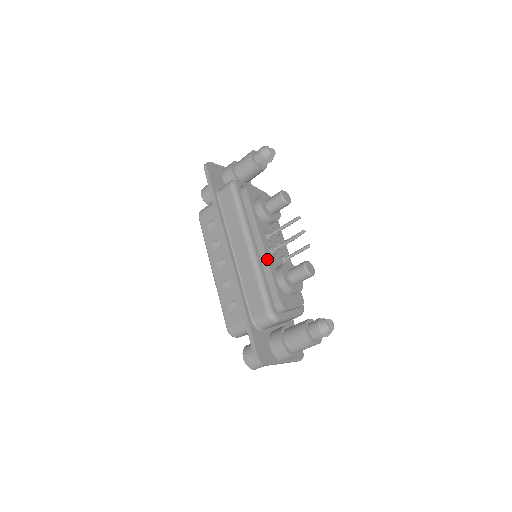
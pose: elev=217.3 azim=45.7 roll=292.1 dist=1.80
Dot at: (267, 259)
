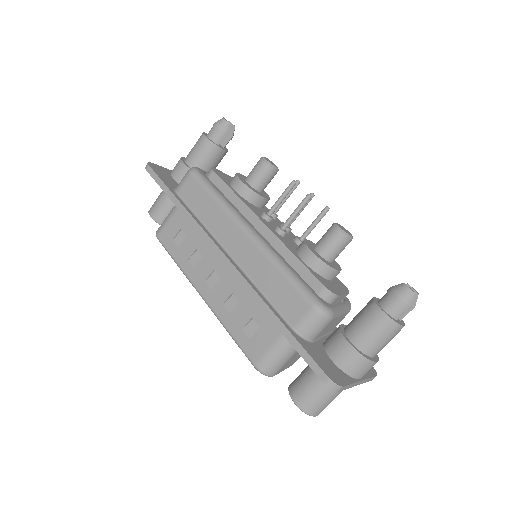
Dot at: (279, 240)
